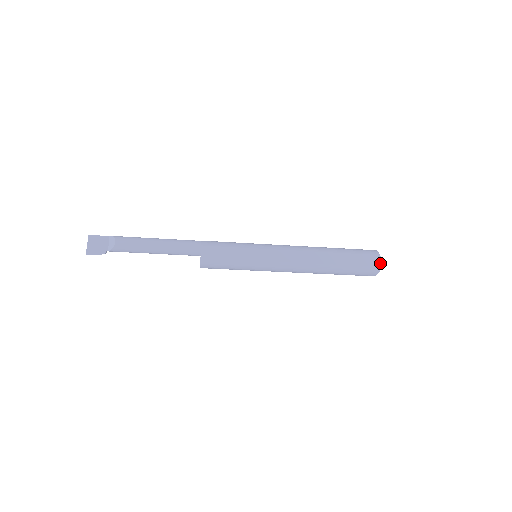
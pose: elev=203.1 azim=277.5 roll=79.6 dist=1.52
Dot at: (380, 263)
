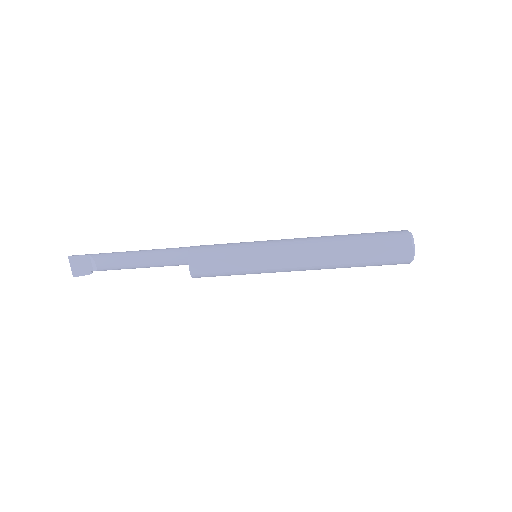
Dot at: (413, 255)
